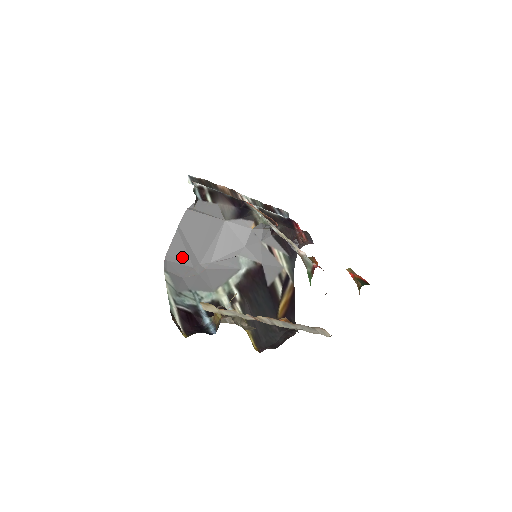
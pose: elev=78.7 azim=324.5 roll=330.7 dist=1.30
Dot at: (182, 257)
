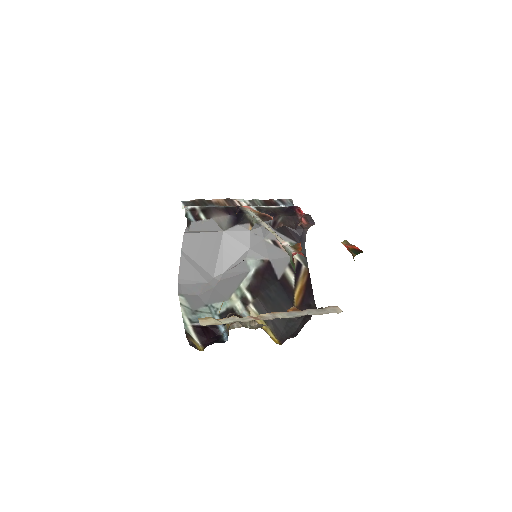
Dot at: (194, 277)
